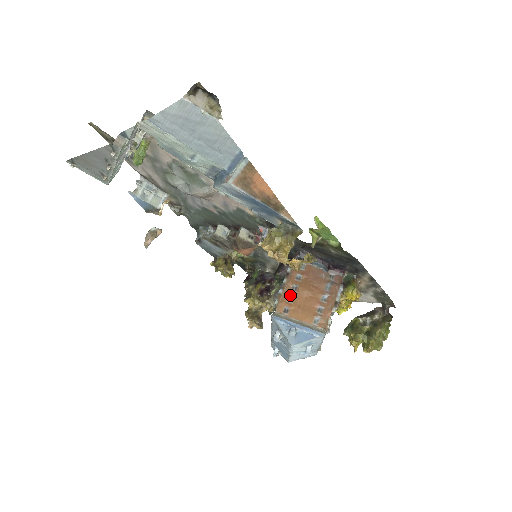
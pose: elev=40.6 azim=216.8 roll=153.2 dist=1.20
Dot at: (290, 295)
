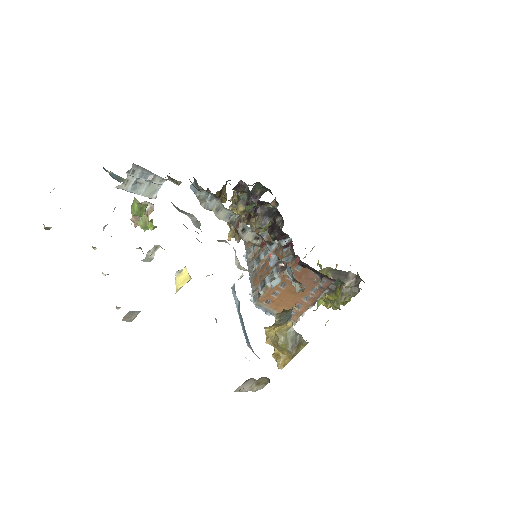
Dot at: (277, 291)
